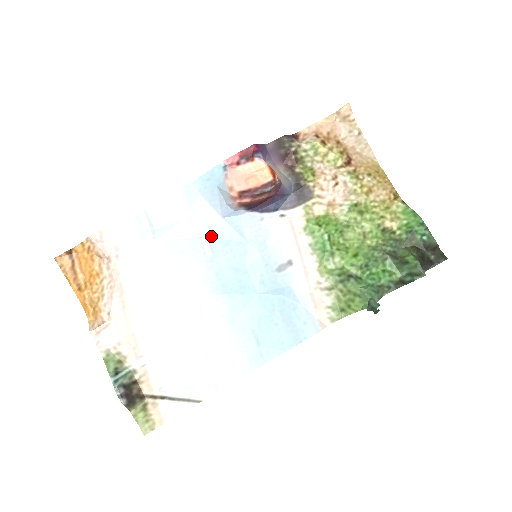
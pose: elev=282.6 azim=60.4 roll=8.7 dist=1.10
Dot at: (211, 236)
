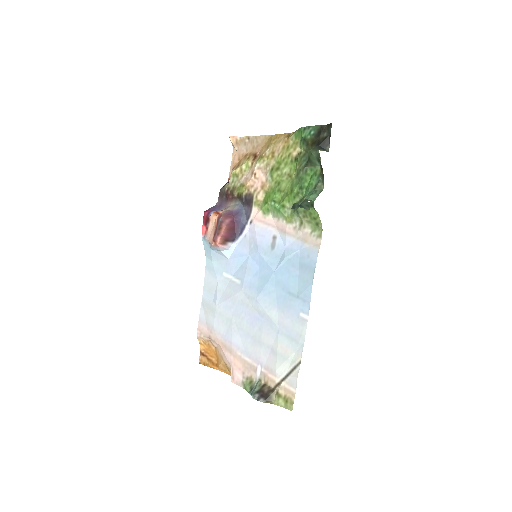
Dot at: (234, 273)
